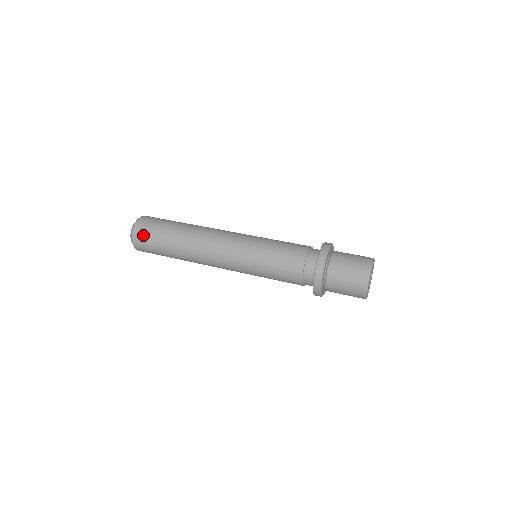
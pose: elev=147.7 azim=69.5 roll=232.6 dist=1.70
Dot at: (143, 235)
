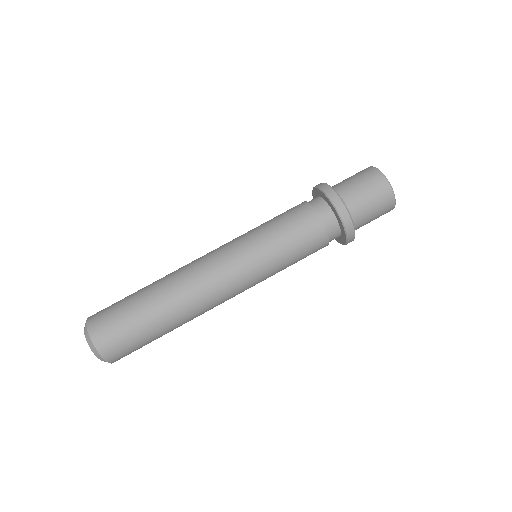
Dot at: (119, 347)
